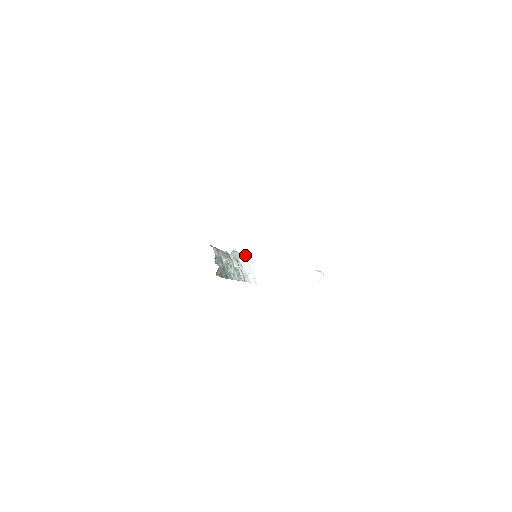
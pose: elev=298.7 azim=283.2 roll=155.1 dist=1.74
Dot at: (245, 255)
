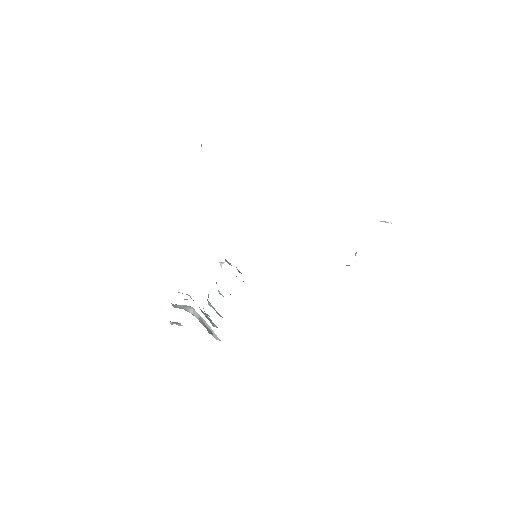
Dot at: occluded
